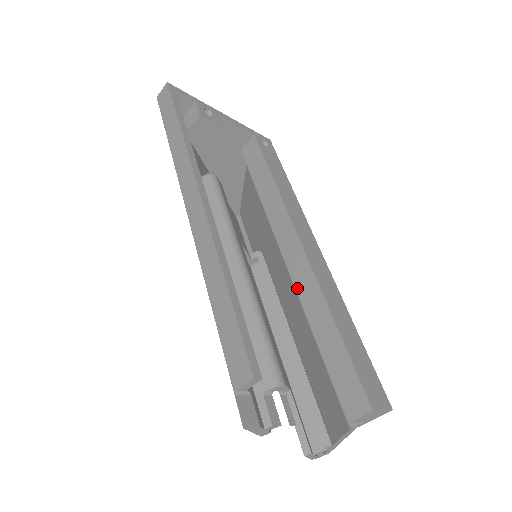
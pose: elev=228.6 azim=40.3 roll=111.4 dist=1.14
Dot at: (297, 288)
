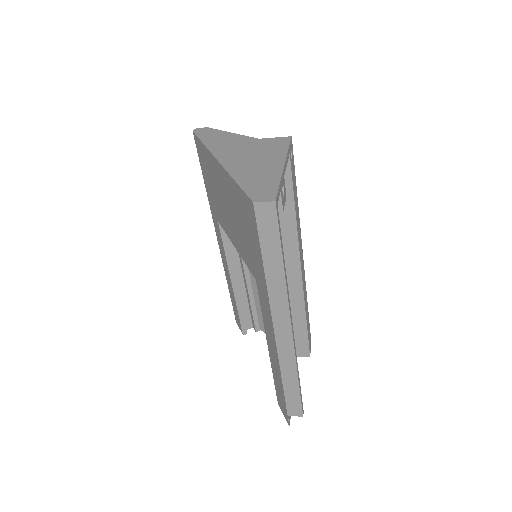
Dot at: occluded
